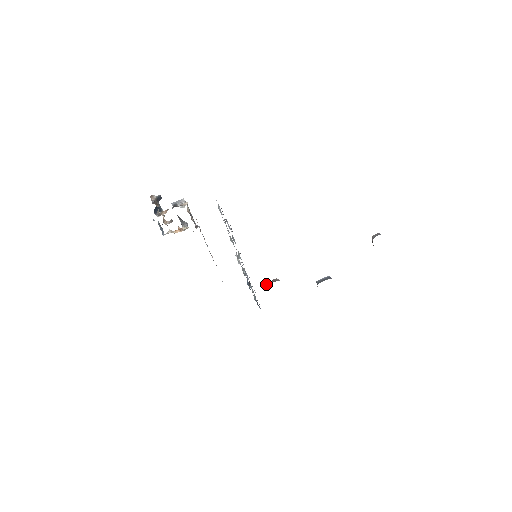
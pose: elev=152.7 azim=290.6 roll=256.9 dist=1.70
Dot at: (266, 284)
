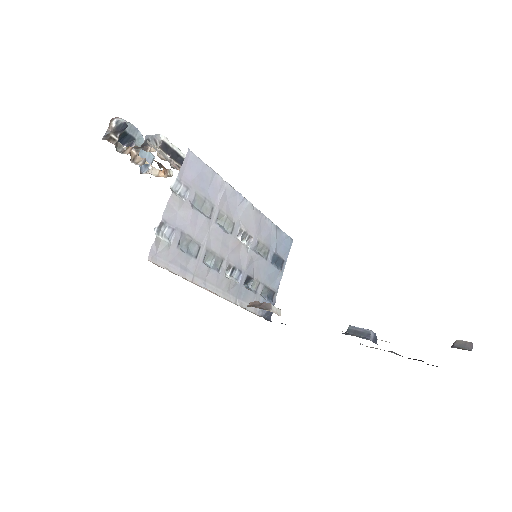
Dot at: (253, 302)
